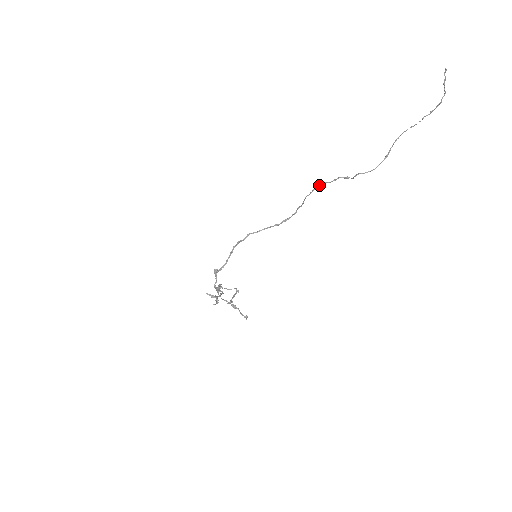
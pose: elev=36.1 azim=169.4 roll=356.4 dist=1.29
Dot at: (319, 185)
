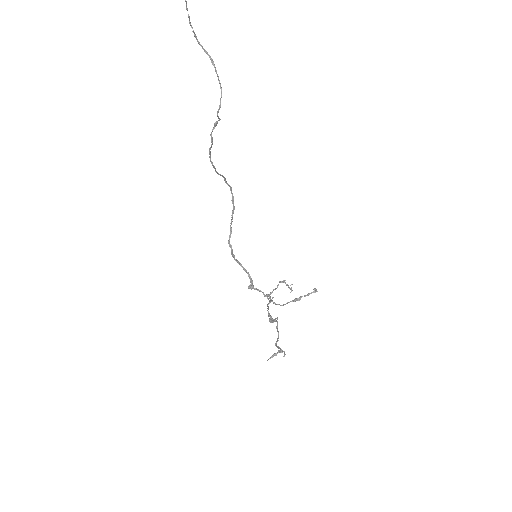
Dot at: (209, 156)
